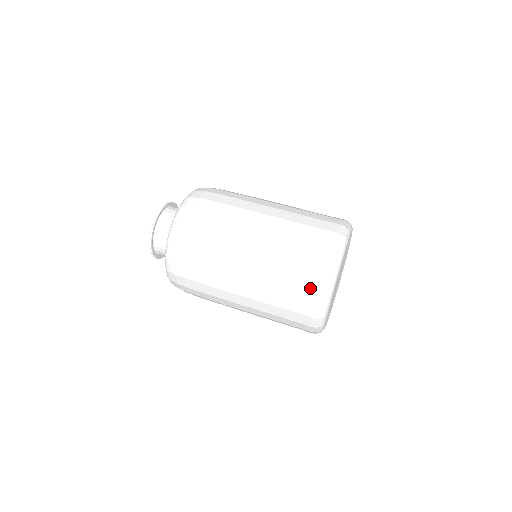
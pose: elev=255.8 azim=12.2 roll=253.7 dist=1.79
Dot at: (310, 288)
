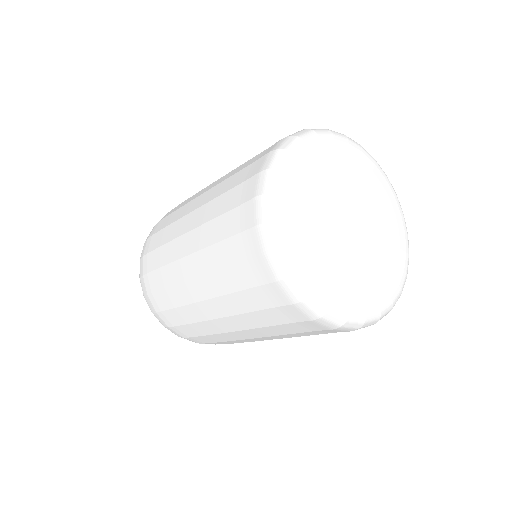
Dot at: (260, 158)
